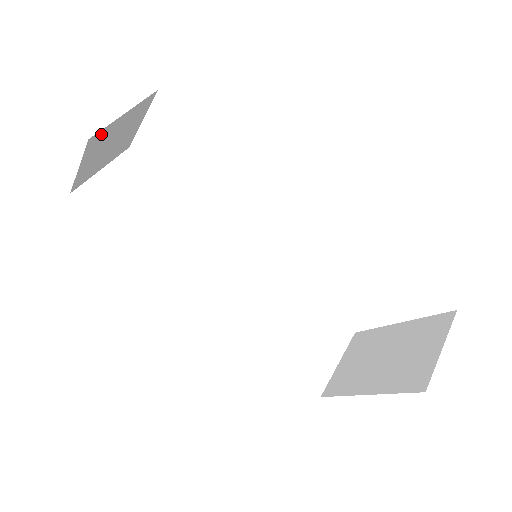
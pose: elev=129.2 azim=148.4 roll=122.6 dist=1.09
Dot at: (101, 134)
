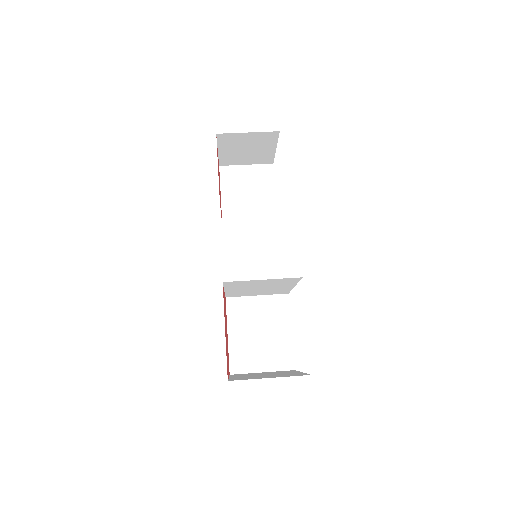
Dot at: (229, 136)
